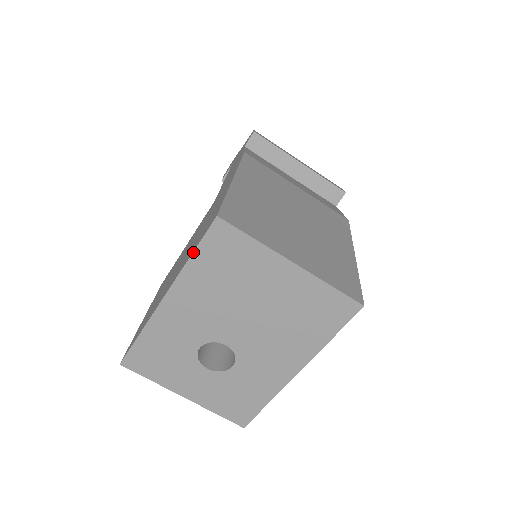
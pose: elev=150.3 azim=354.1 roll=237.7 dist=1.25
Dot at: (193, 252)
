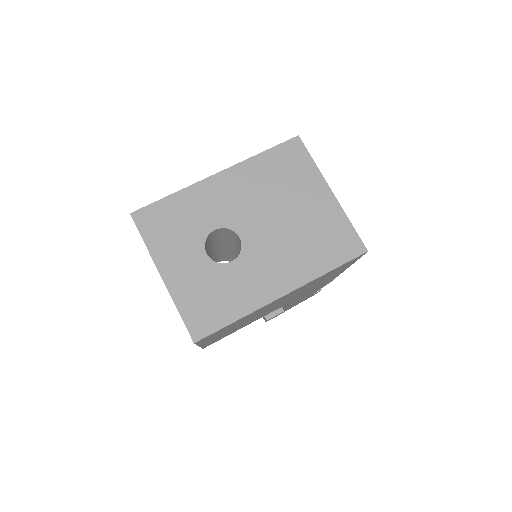
Dot at: (266, 150)
